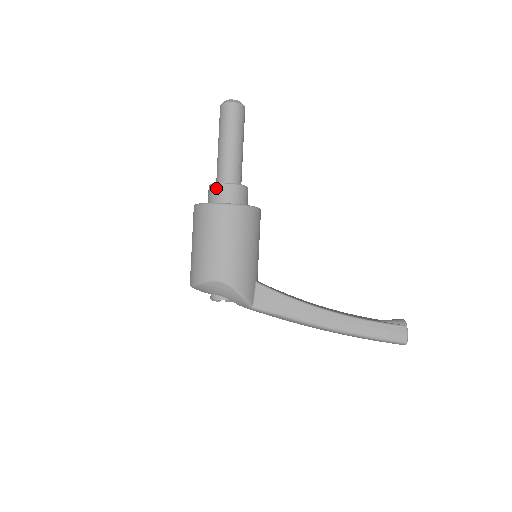
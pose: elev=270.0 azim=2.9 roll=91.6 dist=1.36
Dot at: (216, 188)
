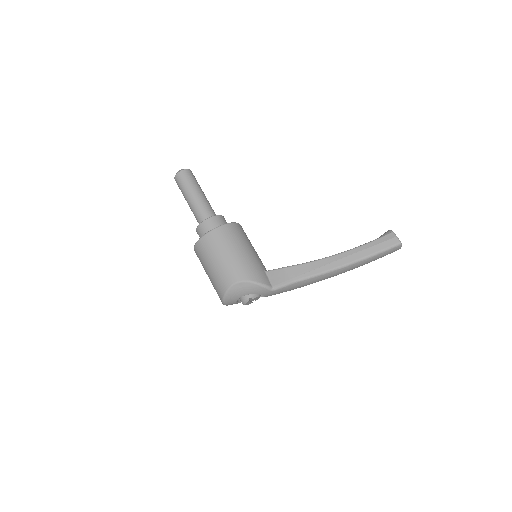
Dot at: (200, 228)
